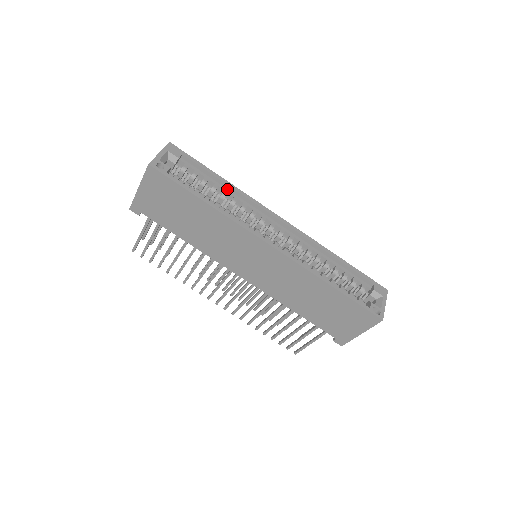
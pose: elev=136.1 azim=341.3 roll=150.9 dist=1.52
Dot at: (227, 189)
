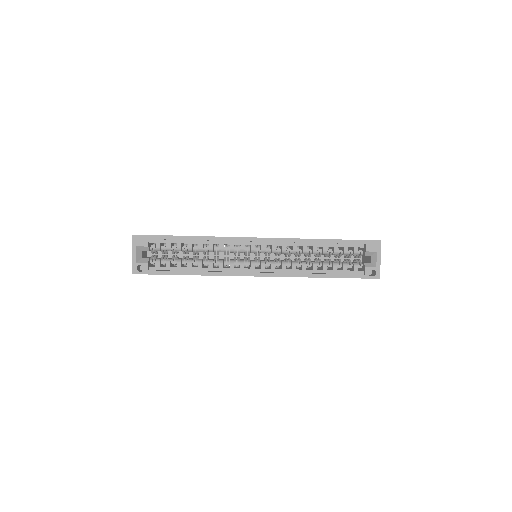
Dot at: (200, 241)
